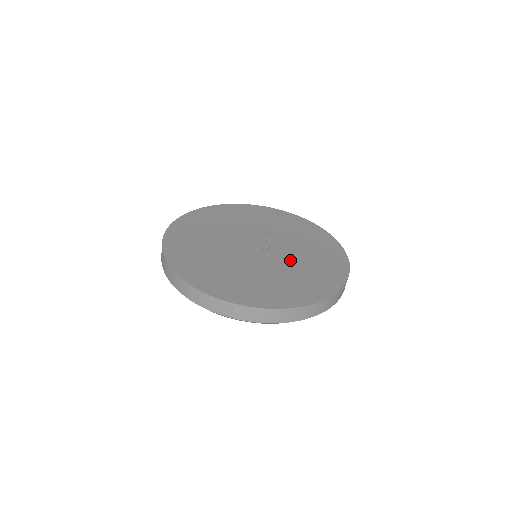
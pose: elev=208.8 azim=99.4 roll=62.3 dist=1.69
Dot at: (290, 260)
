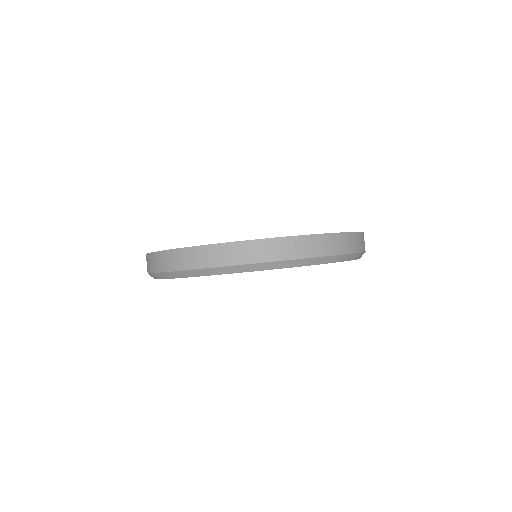
Dot at: occluded
